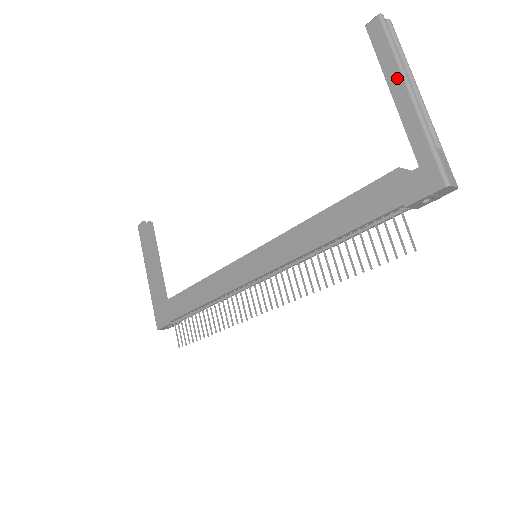
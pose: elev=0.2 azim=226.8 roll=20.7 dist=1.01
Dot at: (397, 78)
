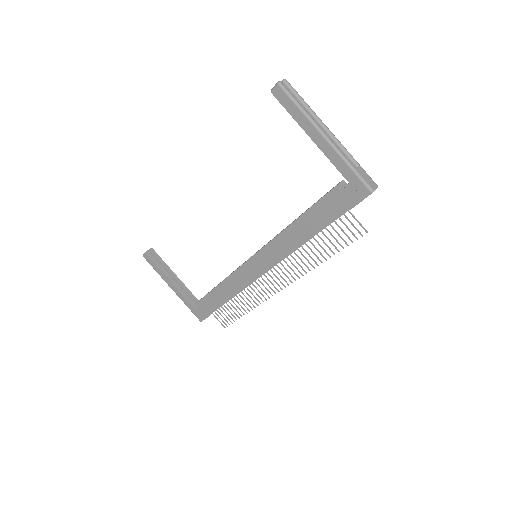
Dot at: (311, 128)
